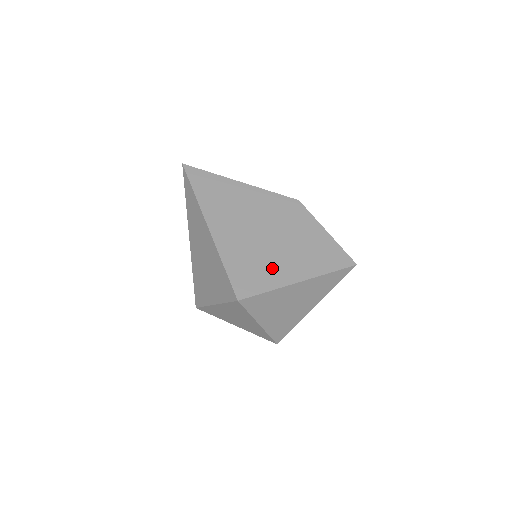
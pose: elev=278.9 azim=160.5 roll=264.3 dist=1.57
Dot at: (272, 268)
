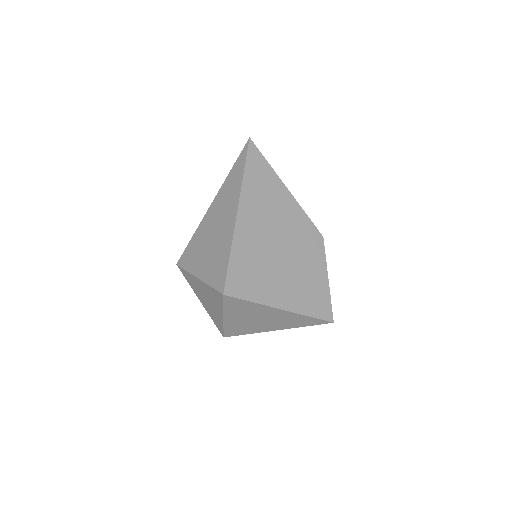
Dot at: (267, 283)
